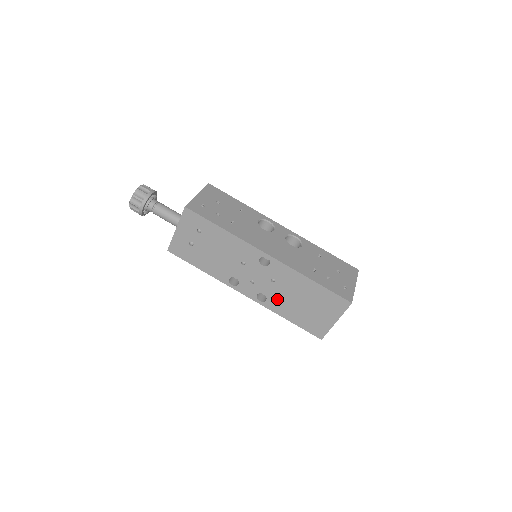
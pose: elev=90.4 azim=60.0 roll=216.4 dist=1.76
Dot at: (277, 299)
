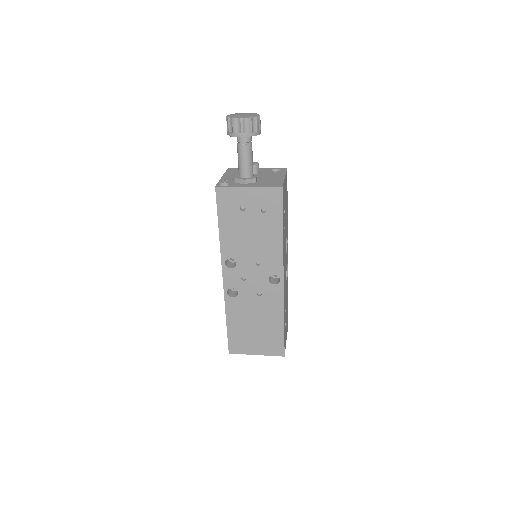
Dot at: (242, 305)
